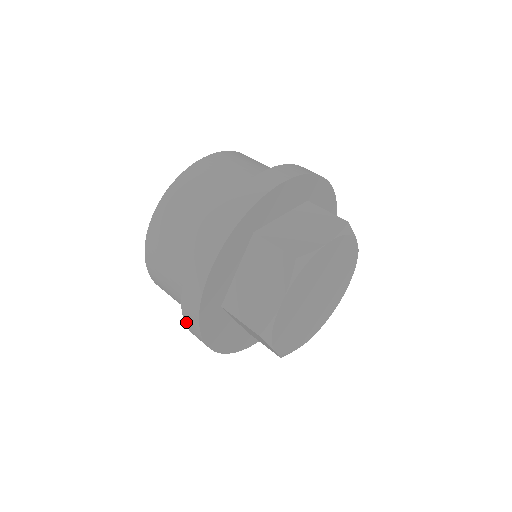
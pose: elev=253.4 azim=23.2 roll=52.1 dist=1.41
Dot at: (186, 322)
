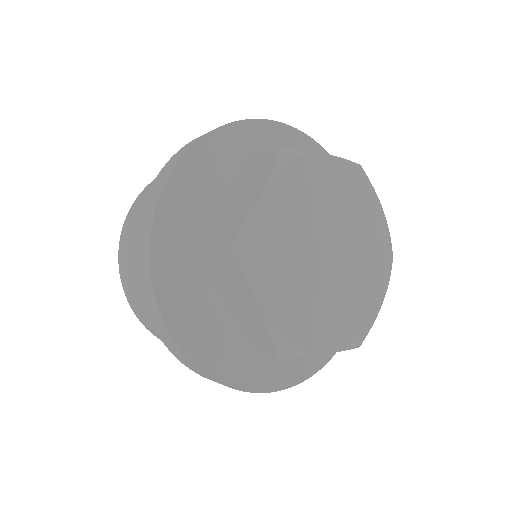
Dot at: occluded
